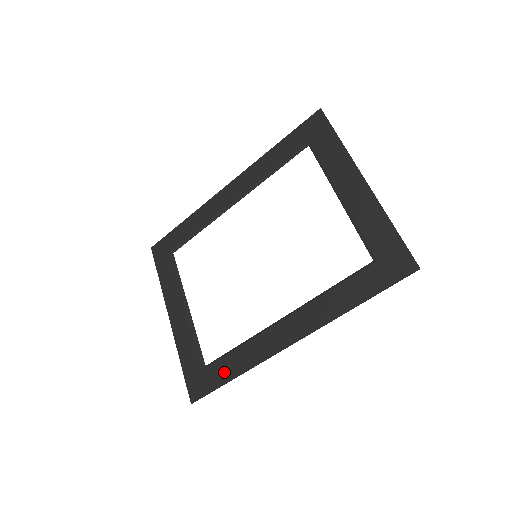
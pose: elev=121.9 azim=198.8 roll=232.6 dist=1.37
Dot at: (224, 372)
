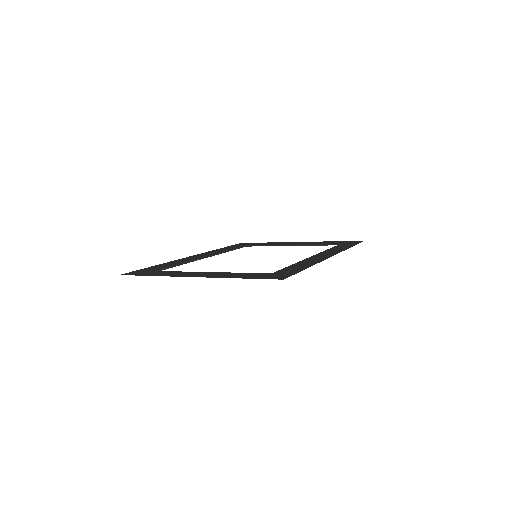
Dot at: (296, 268)
